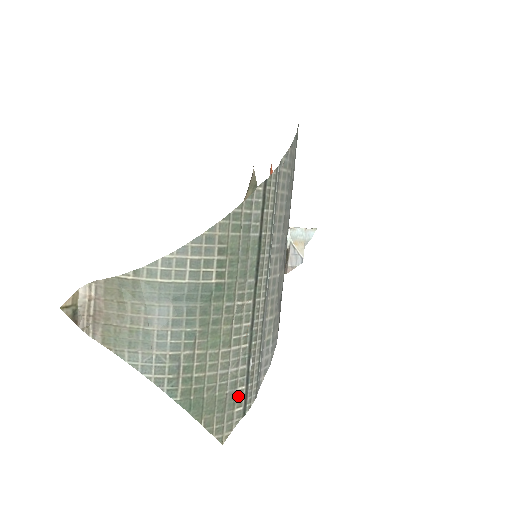
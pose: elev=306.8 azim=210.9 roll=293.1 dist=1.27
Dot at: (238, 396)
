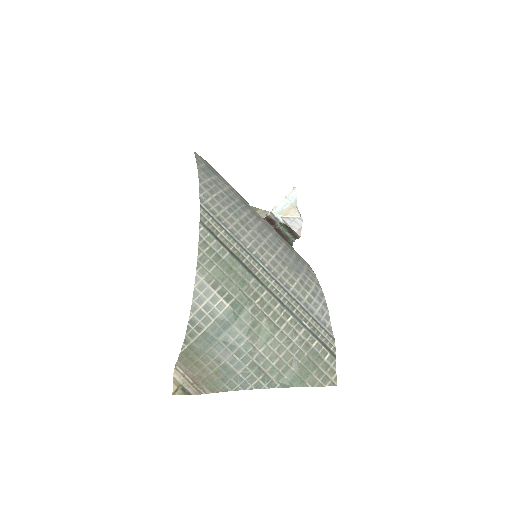
Dot at: (318, 350)
